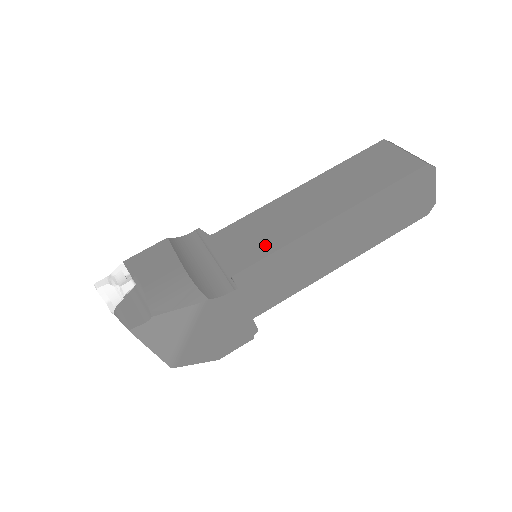
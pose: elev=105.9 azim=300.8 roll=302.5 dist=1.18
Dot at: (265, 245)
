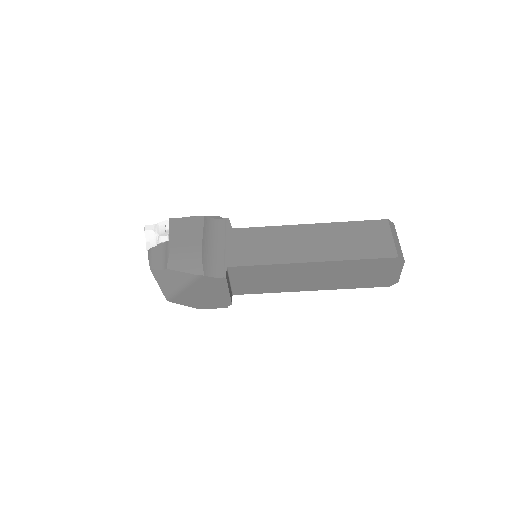
Dot at: (260, 256)
